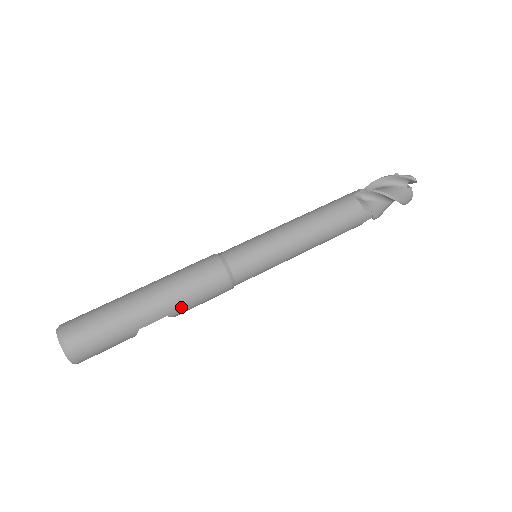
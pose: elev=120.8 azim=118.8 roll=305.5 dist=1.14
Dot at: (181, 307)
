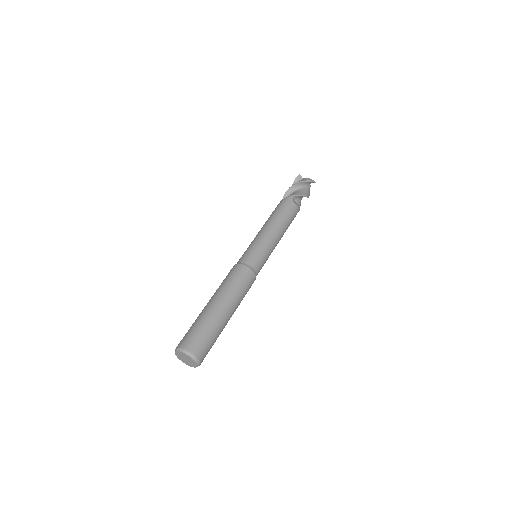
Dot at: occluded
